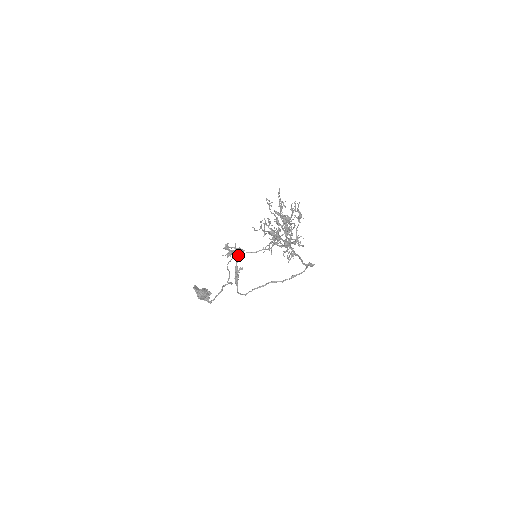
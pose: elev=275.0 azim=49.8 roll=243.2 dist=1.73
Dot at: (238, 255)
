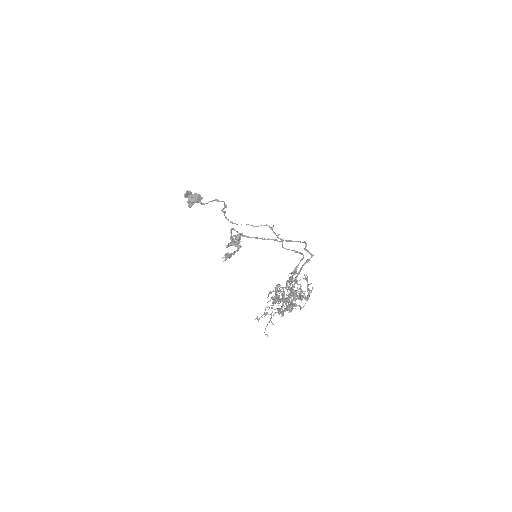
Dot at: occluded
